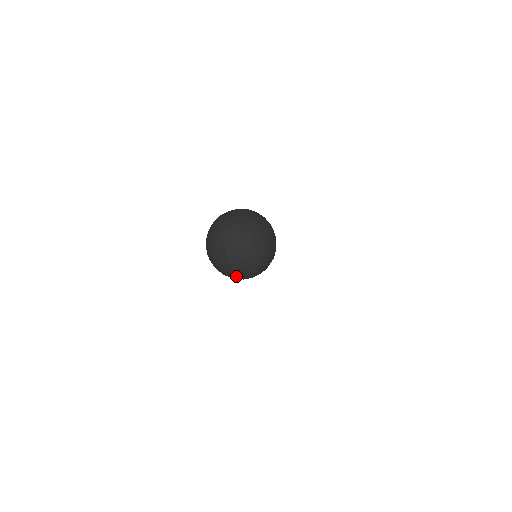
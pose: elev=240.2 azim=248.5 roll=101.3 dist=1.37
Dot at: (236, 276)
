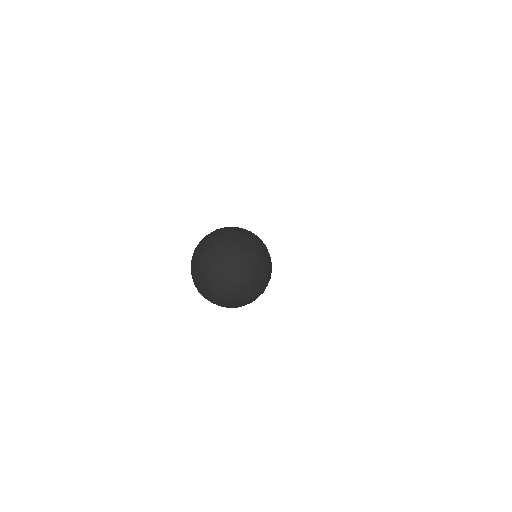
Dot at: (251, 302)
